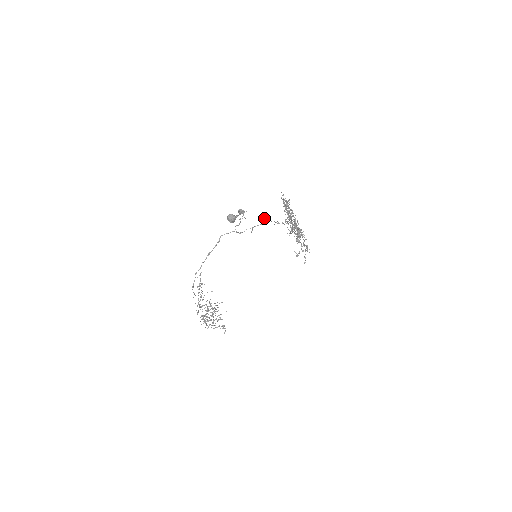
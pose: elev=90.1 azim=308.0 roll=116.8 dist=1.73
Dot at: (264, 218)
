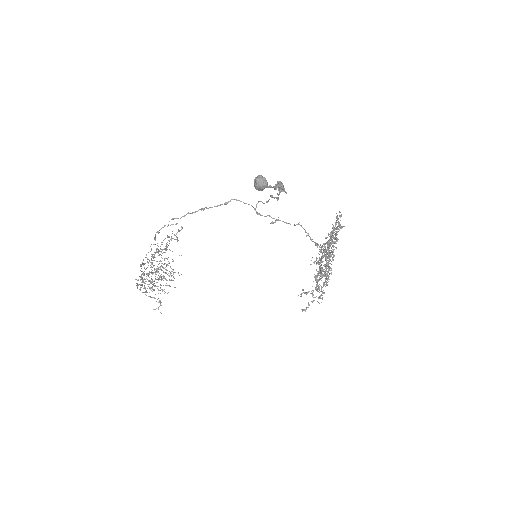
Dot at: occluded
